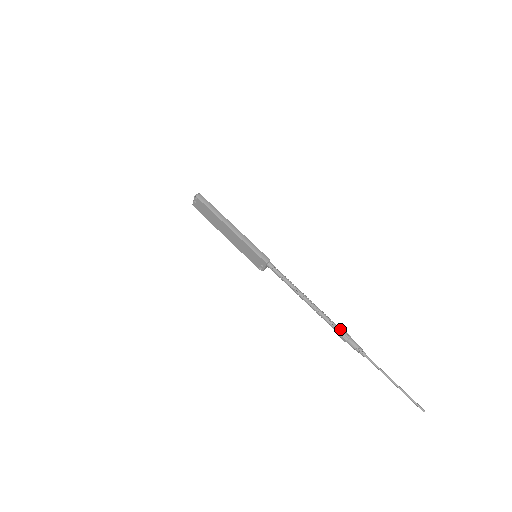
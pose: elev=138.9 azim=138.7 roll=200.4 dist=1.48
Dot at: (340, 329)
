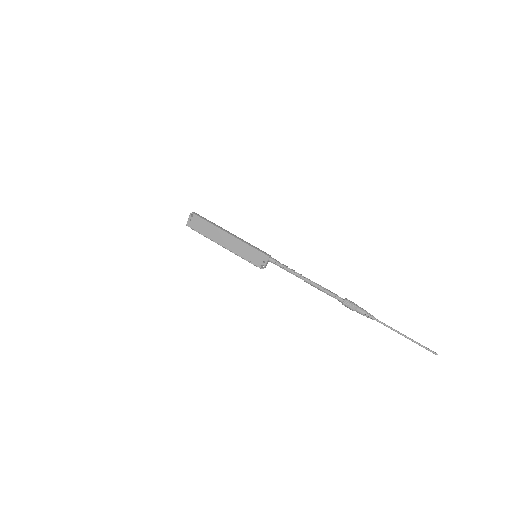
Dot at: (347, 300)
